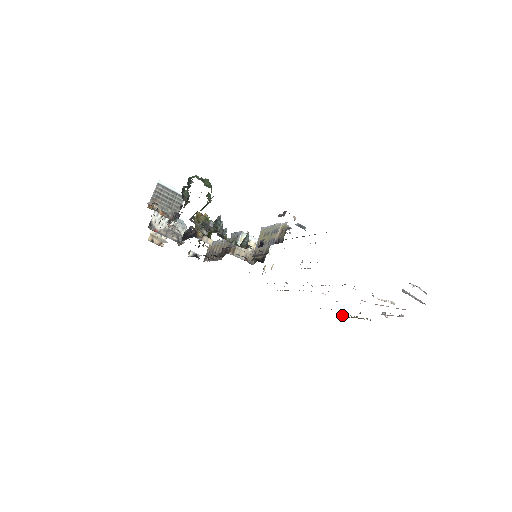
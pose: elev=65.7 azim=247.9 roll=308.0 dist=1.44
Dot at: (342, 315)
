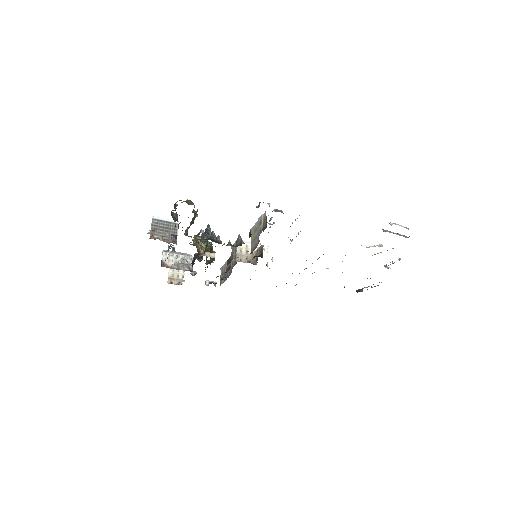
Dot at: (359, 291)
